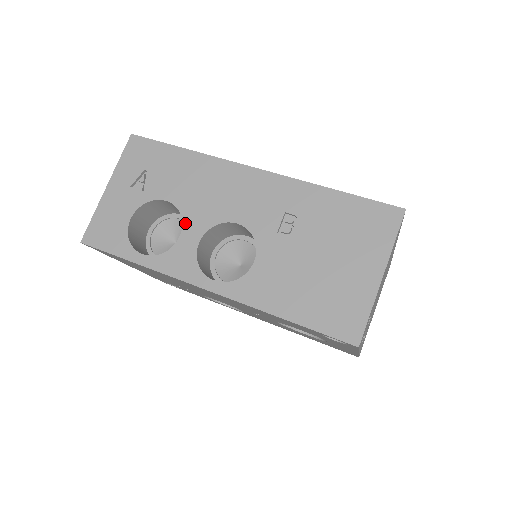
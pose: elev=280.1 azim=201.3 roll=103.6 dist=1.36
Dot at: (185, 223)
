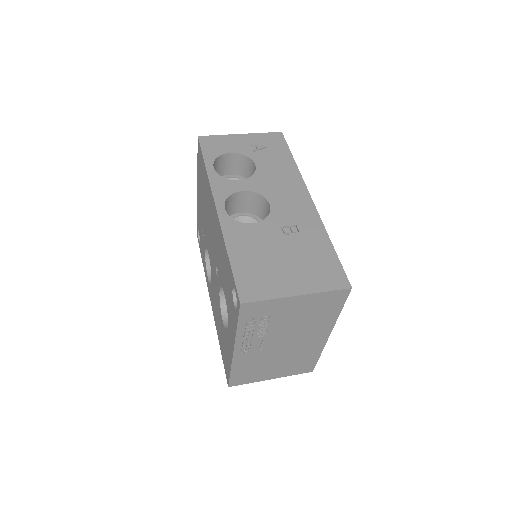
Dot at: (249, 179)
